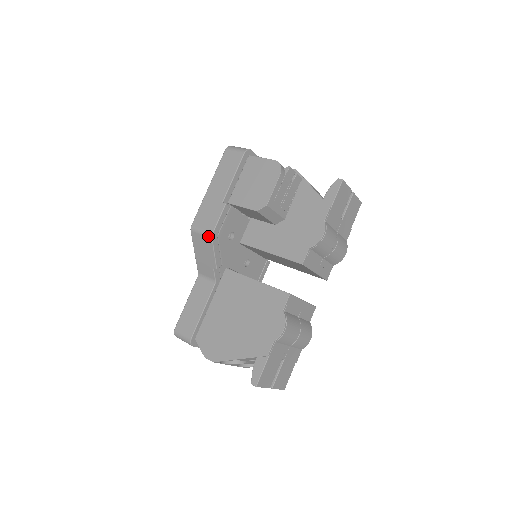
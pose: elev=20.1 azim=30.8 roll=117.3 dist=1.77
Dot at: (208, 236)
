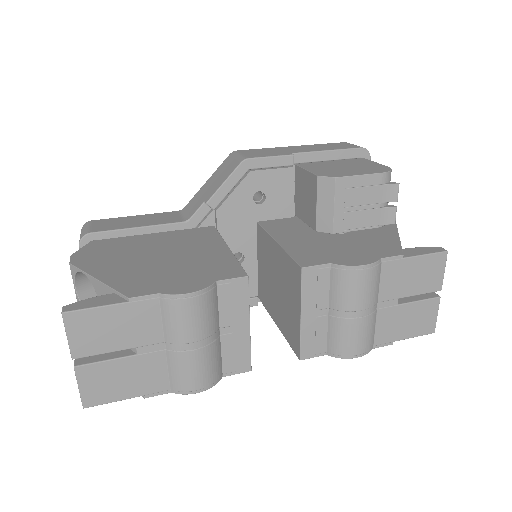
Dot at: (241, 159)
